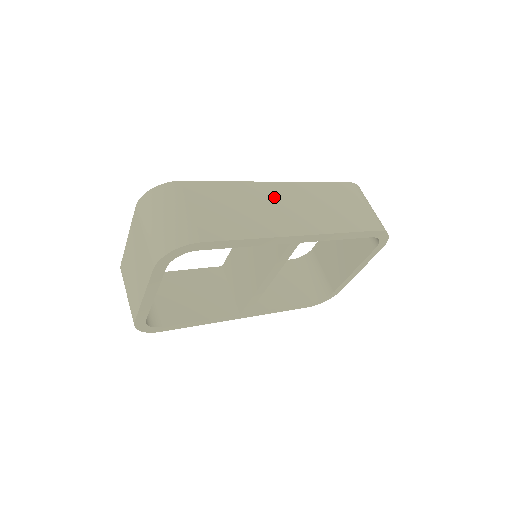
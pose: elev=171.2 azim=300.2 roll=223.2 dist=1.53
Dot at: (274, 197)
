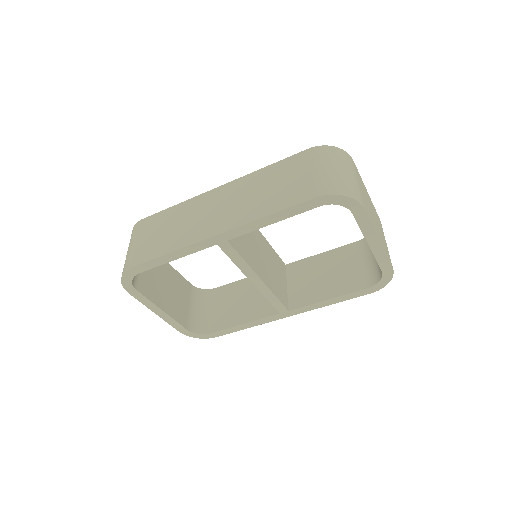
Dot at: (211, 203)
